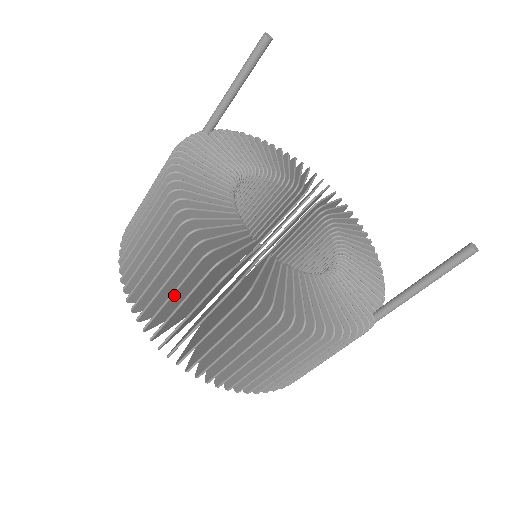
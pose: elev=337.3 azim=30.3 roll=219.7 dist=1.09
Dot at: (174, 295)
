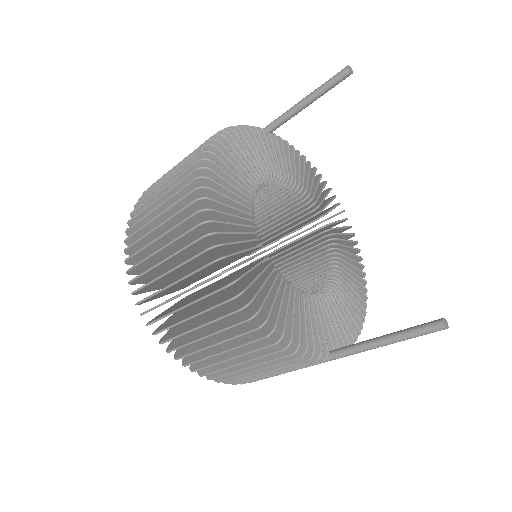
Dot at: (163, 238)
